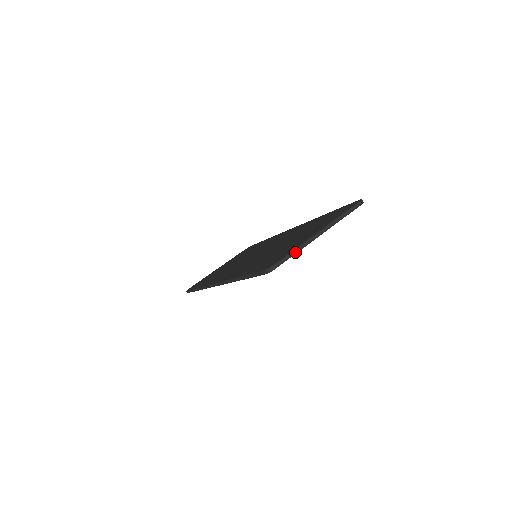
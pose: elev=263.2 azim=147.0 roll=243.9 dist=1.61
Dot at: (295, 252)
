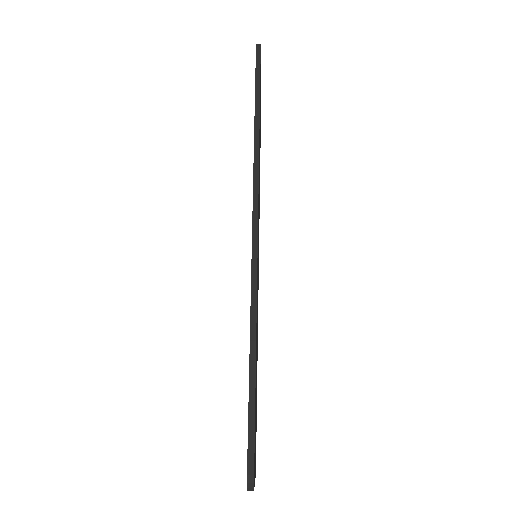
Dot at: occluded
